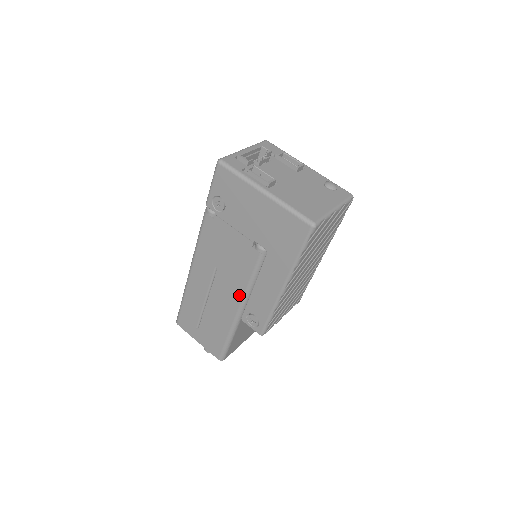
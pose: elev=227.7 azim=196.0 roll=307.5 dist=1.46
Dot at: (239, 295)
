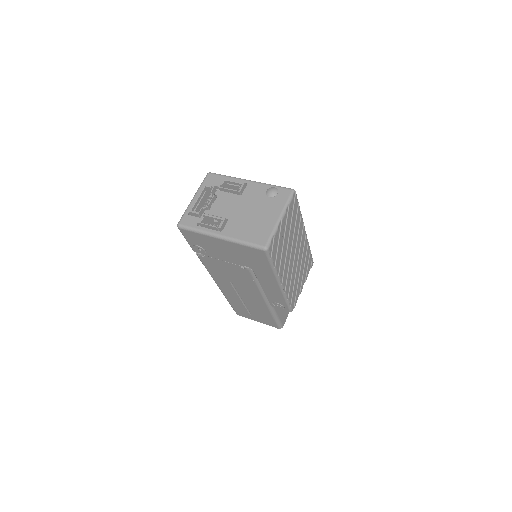
Dot at: (258, 294)
